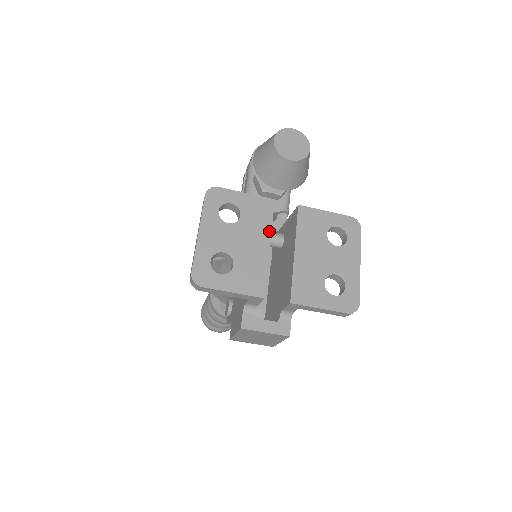
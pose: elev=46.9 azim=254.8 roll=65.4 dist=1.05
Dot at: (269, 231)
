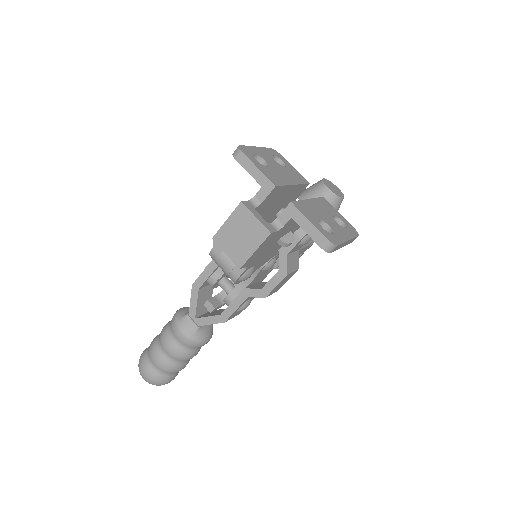
Dot at: (298, 183)
